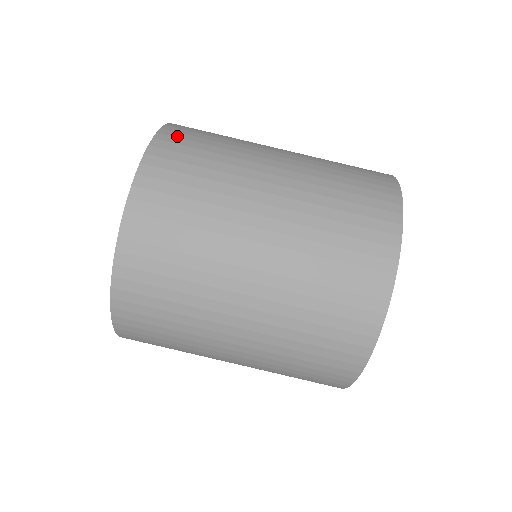
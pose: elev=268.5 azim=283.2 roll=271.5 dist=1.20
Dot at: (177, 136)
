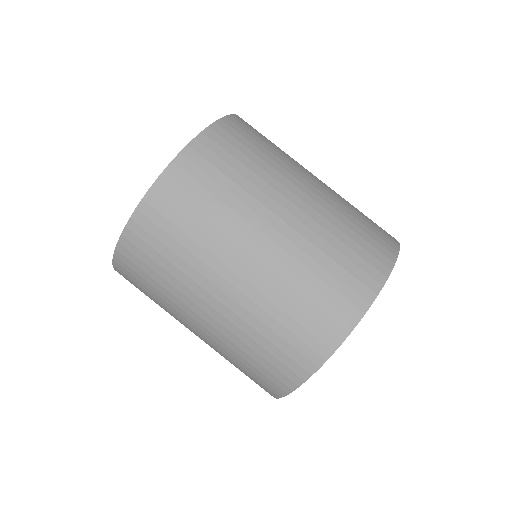
Dot at: (251, 126)
